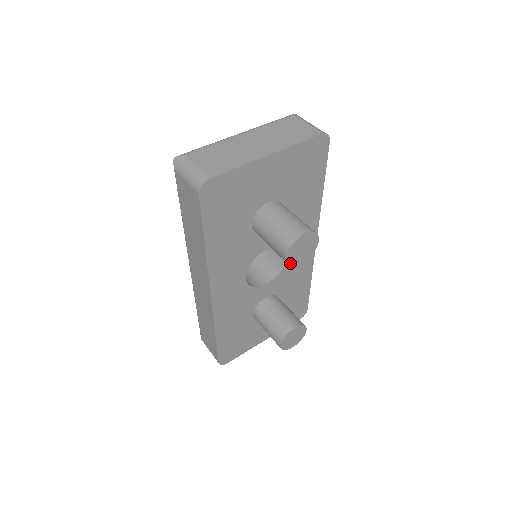
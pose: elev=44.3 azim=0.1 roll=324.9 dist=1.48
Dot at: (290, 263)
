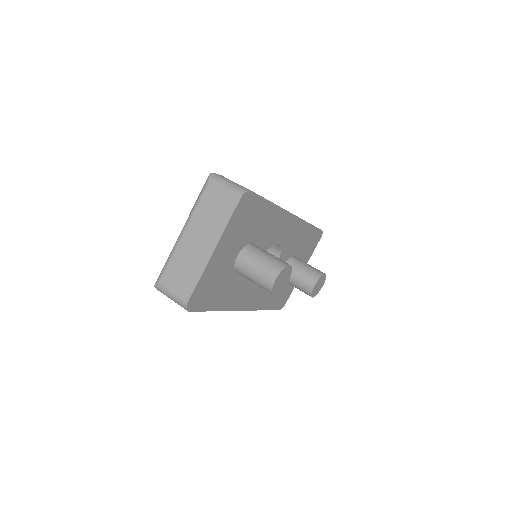
Dot at: (279, 291)
